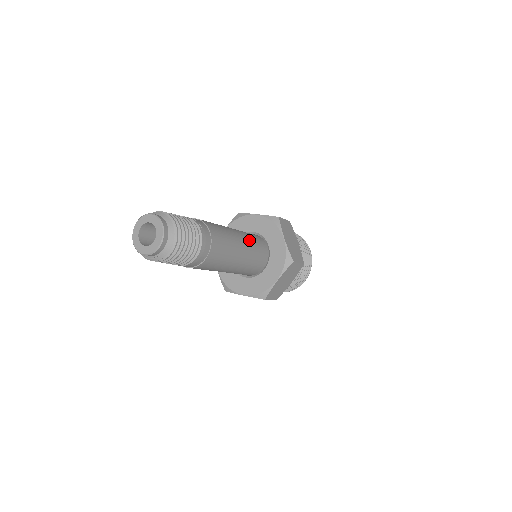
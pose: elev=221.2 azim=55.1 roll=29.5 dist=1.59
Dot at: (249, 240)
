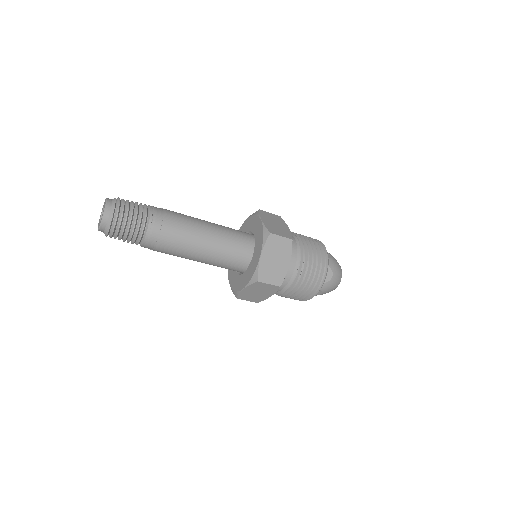
Dot at: (224, 244)
